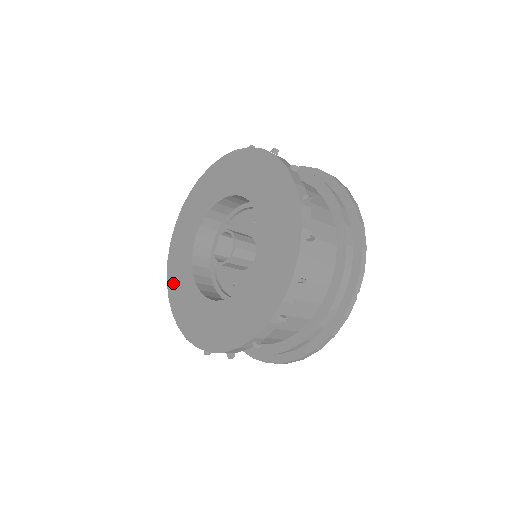
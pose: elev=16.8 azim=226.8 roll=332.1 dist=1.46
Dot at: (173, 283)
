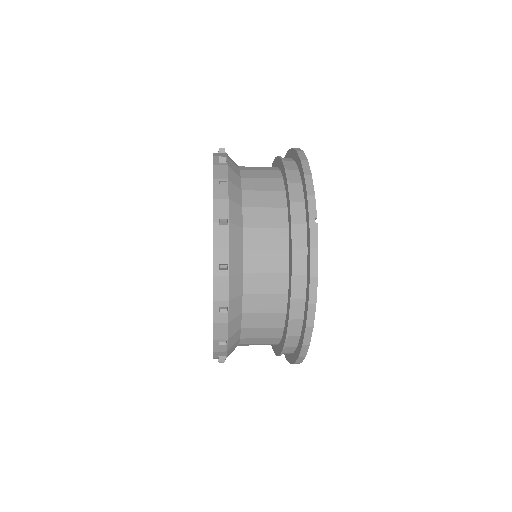
Dot at: occluded
